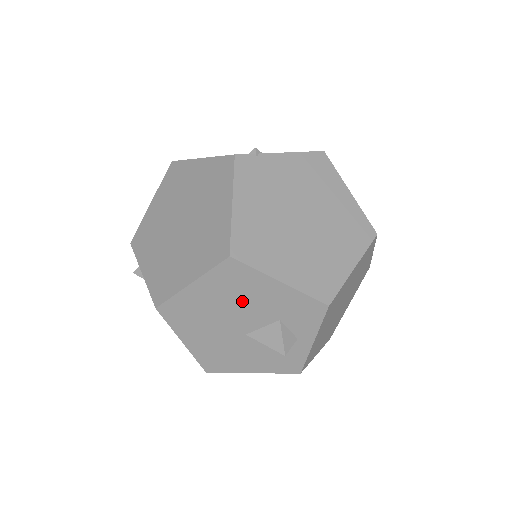
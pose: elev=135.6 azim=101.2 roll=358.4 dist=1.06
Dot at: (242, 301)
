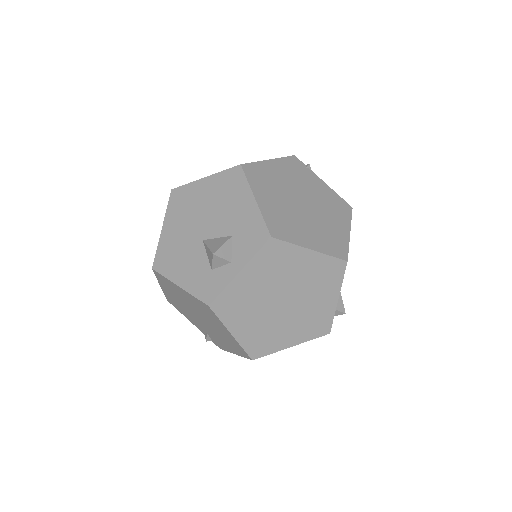
Dot at: (222, 206)
